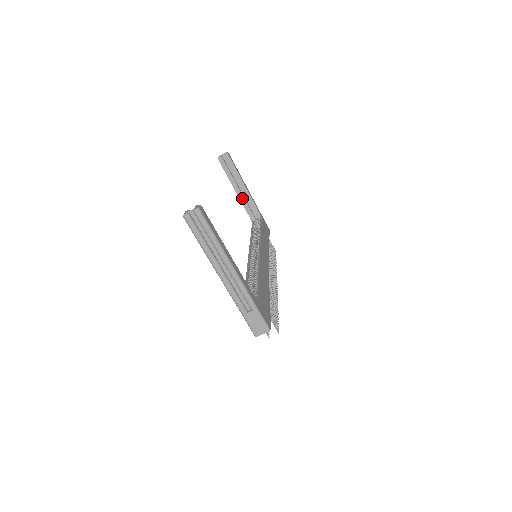
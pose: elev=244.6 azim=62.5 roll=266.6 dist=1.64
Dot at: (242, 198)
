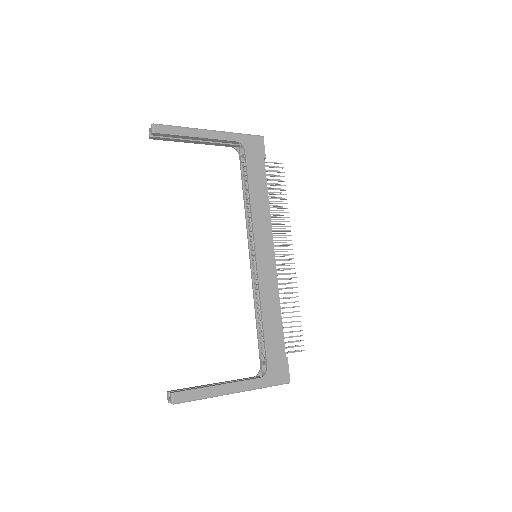
Dot at: (208, 143)
